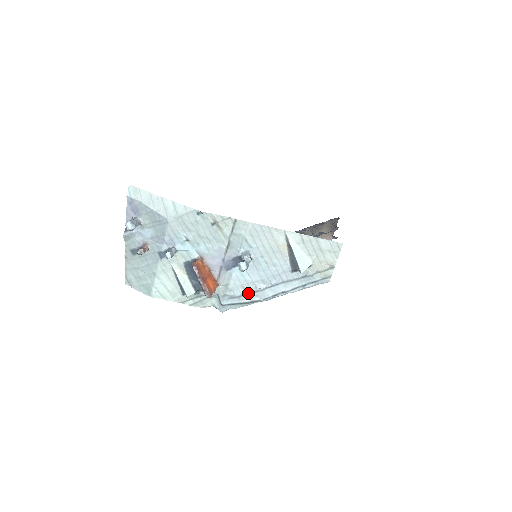
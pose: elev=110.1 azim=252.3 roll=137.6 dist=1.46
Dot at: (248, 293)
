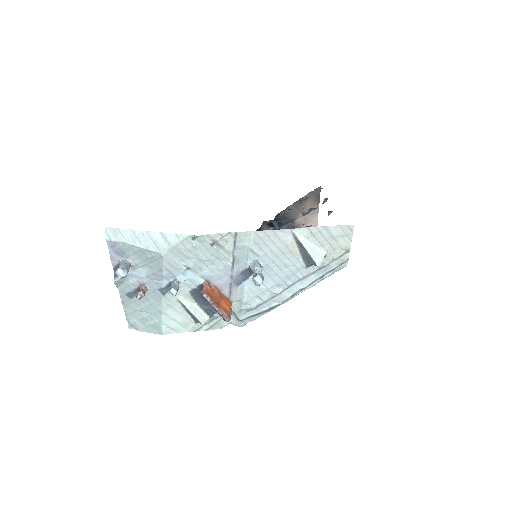
Dot at: (265, 301)
